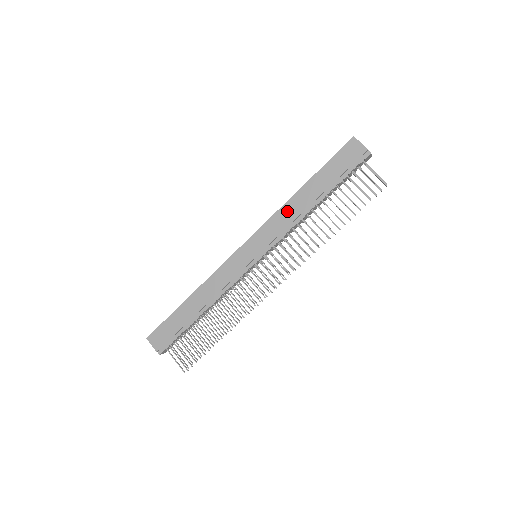
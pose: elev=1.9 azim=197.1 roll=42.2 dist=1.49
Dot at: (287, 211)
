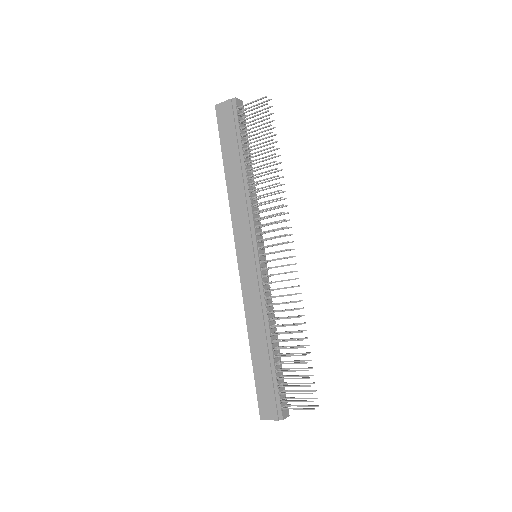
Dot at: (235, 200)
